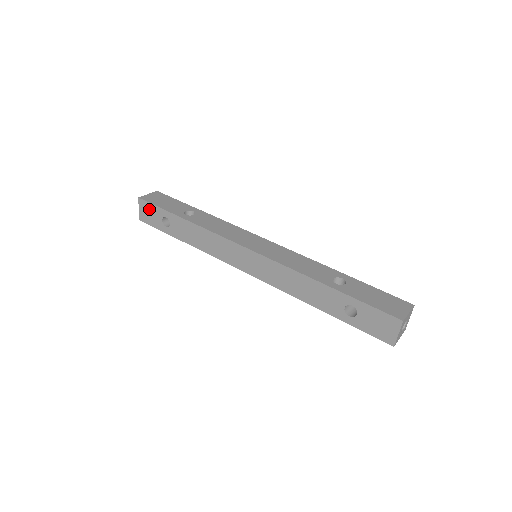
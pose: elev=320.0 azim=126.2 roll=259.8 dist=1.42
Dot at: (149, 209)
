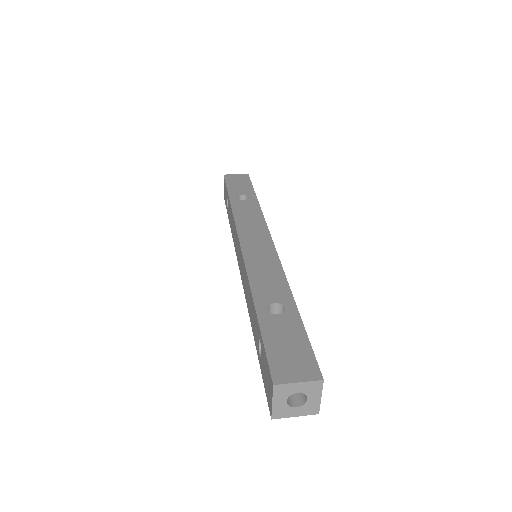
Dot at: occluded
